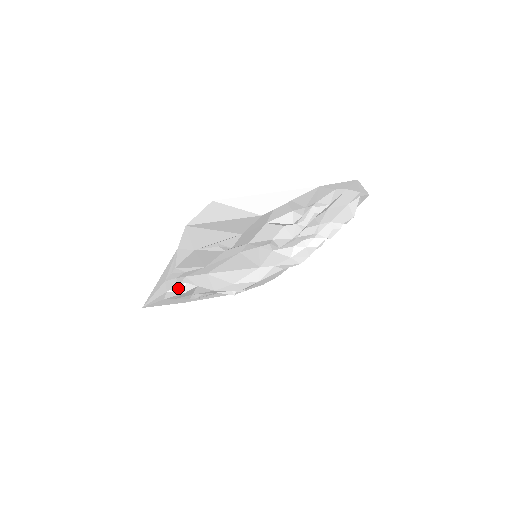
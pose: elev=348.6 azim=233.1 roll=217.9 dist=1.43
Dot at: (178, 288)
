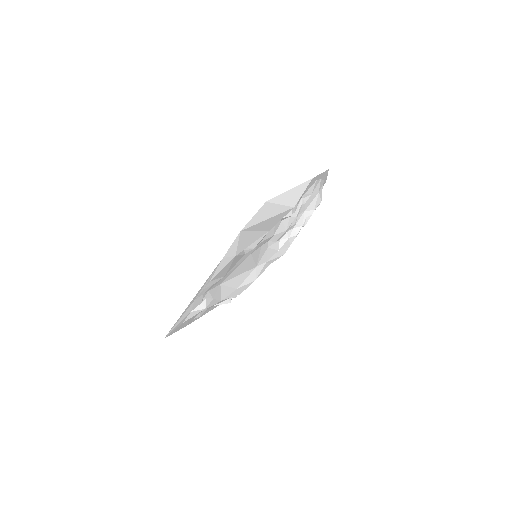
Dot at: (200, 305)
